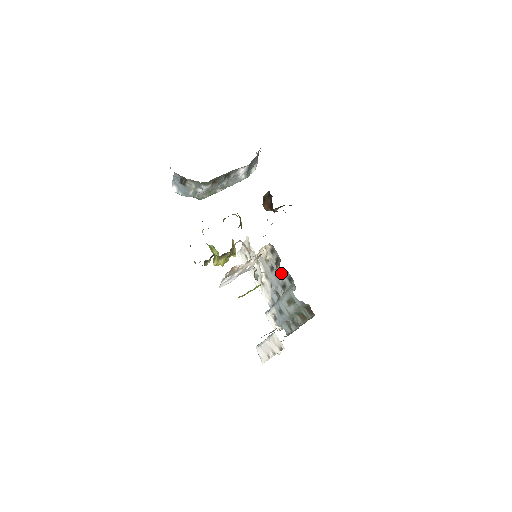
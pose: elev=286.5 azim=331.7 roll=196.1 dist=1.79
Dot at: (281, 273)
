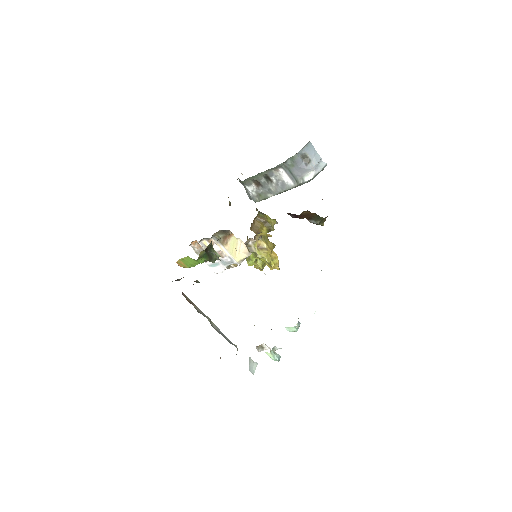
Dot at: (218, 258)
